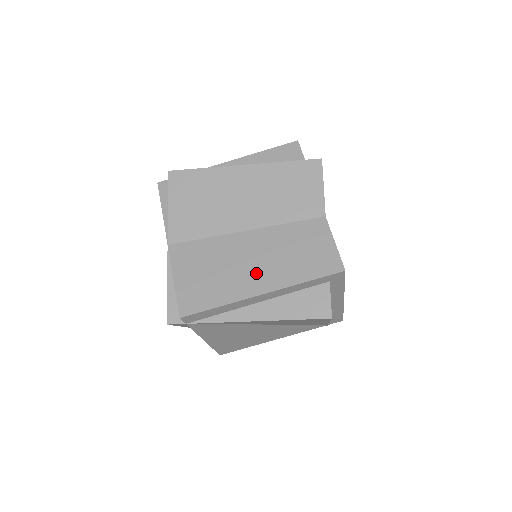
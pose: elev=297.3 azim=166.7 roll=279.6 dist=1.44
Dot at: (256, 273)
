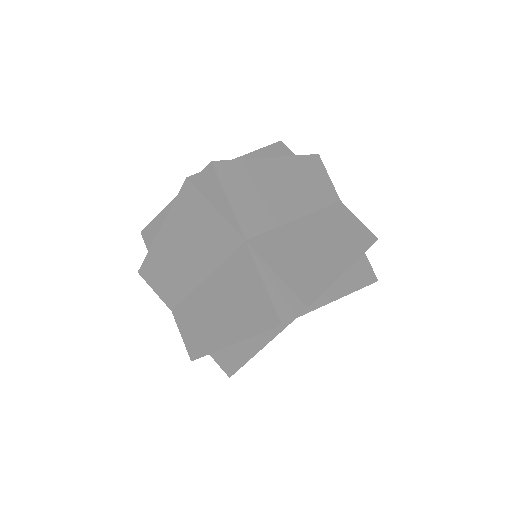
Dot at: (332, 252)
